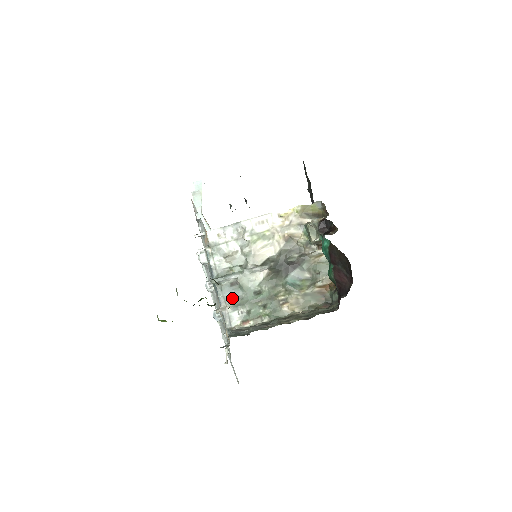
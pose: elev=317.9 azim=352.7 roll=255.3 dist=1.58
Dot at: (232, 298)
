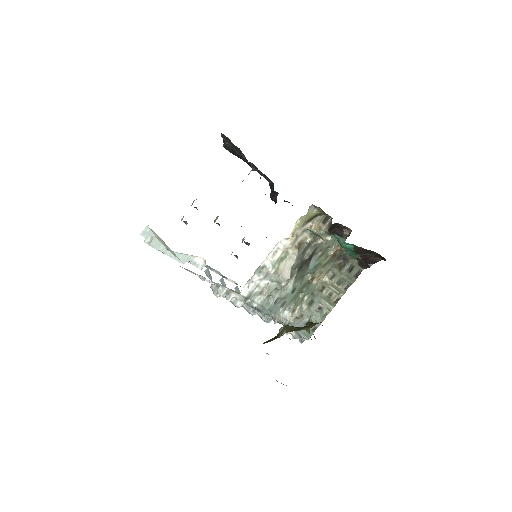
Dot at: (279, 308)
